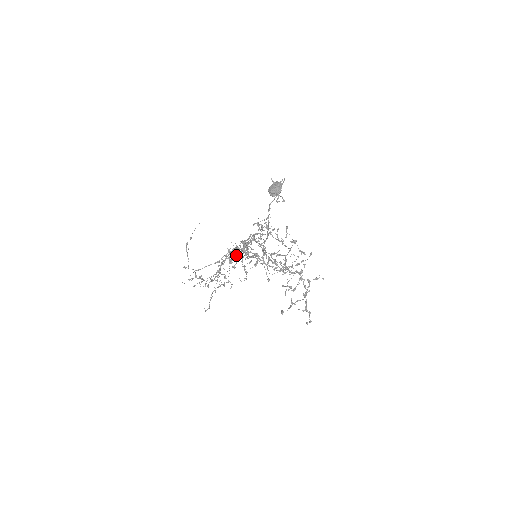
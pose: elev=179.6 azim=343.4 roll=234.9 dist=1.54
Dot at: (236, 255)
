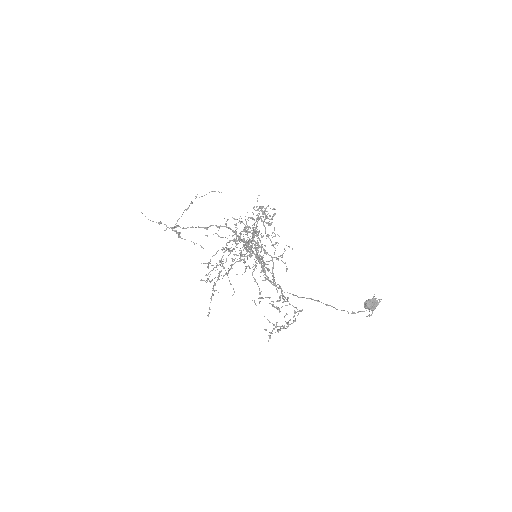
Dot at: occluded
